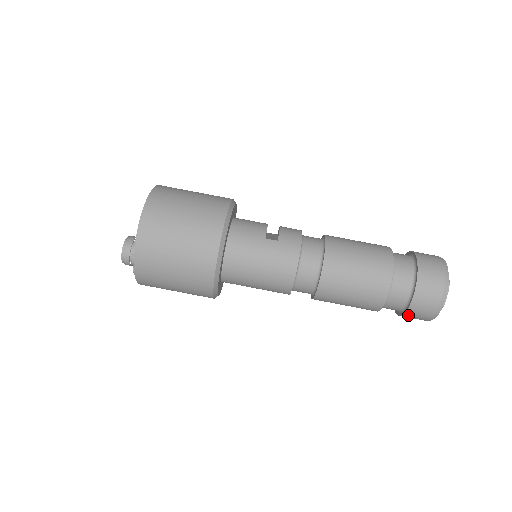
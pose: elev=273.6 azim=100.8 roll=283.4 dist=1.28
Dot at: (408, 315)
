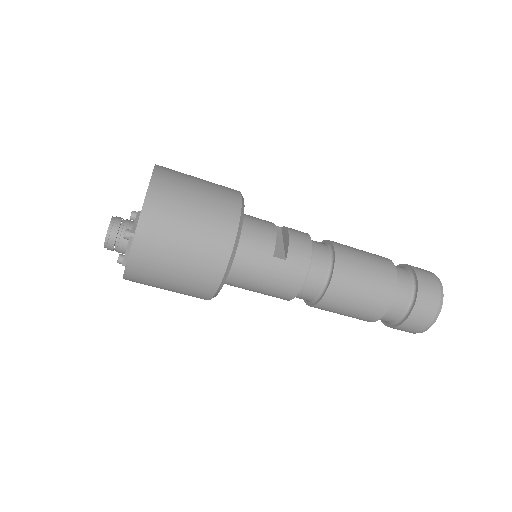
Dot at: occluded
